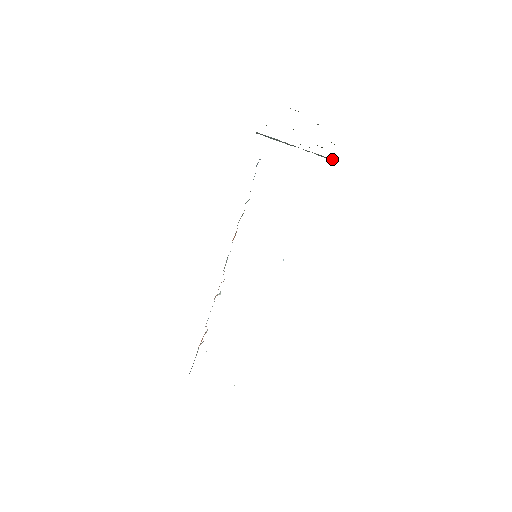
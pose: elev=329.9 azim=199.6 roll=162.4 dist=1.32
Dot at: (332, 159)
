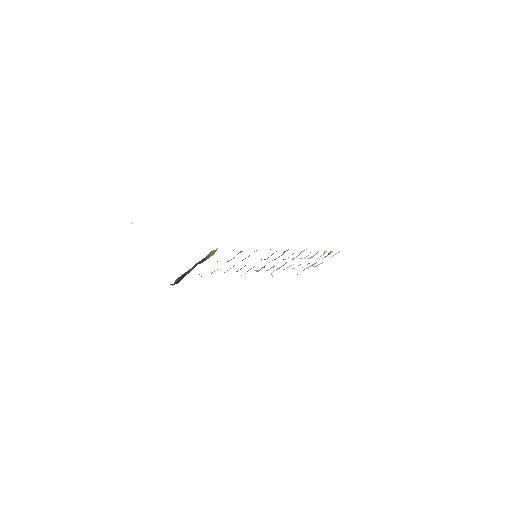
Dot at: occluded
